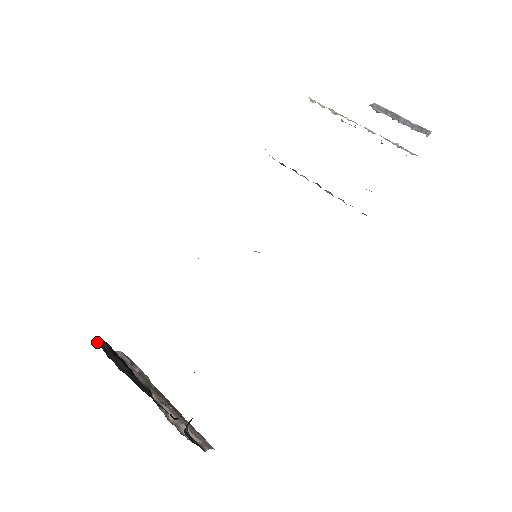
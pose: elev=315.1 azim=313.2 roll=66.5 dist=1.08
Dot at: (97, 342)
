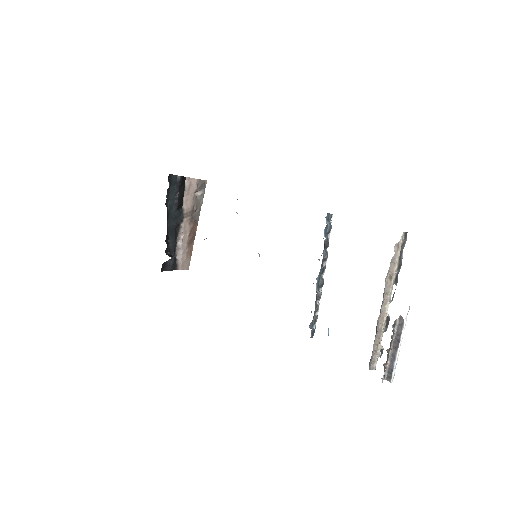
Dot at: (174, 175)
